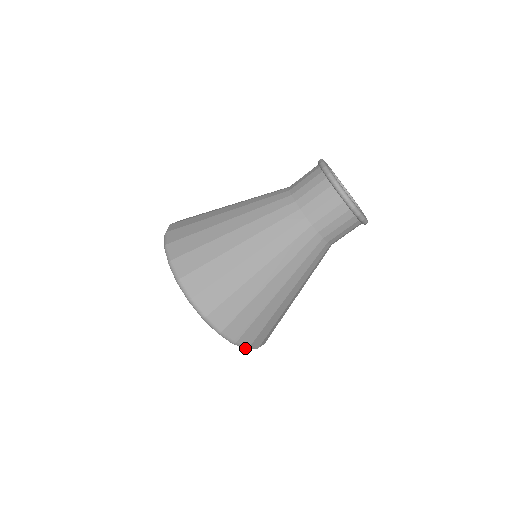
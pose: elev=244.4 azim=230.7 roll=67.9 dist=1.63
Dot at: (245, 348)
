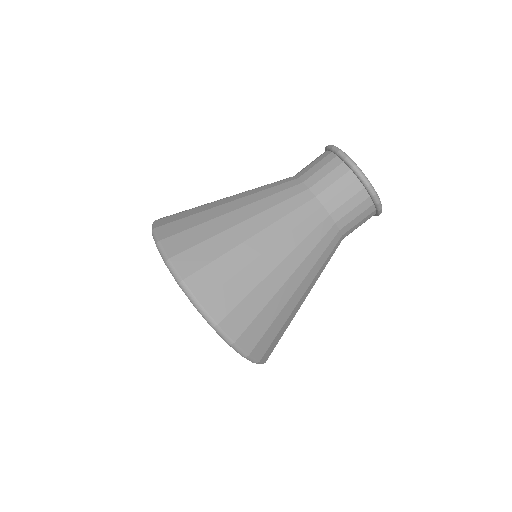
Dot at: occluded
